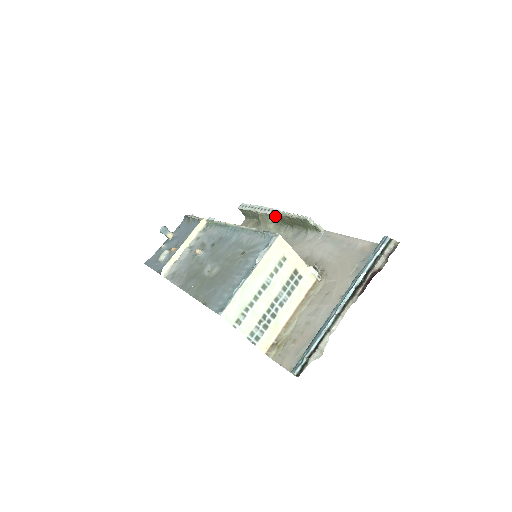
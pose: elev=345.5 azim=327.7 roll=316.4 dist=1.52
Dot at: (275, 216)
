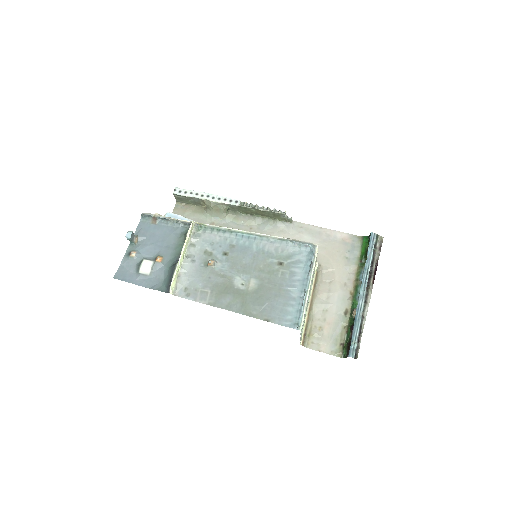
Dot at: (235, 206)
